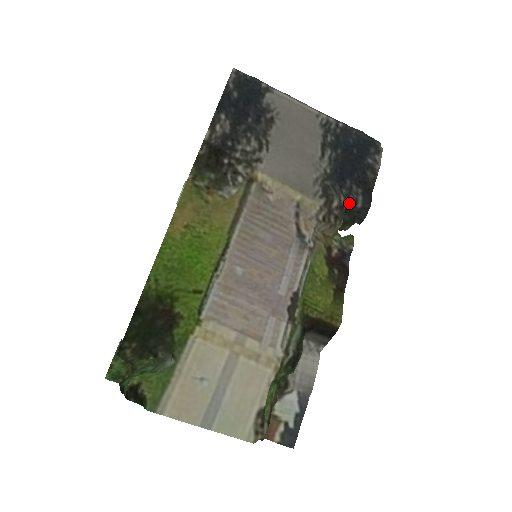
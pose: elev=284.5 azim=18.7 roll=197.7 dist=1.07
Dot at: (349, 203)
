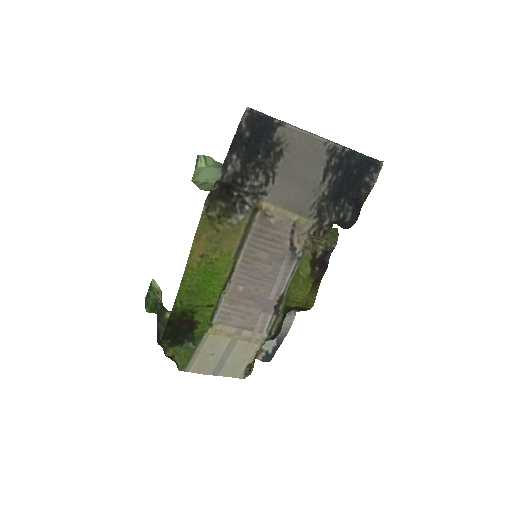
Dot at: (339, 218)
